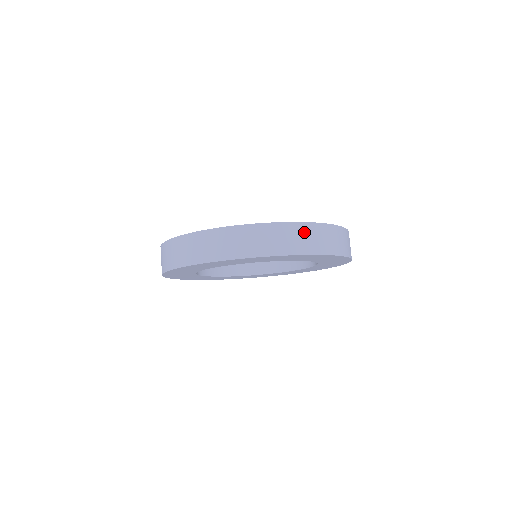
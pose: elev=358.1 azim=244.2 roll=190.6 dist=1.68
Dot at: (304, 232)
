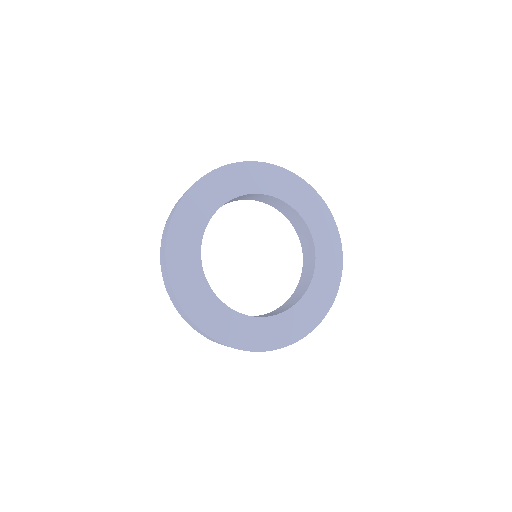
Dot at: occluded
